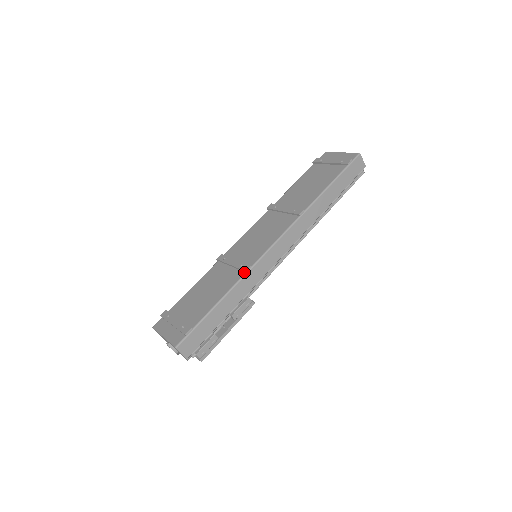
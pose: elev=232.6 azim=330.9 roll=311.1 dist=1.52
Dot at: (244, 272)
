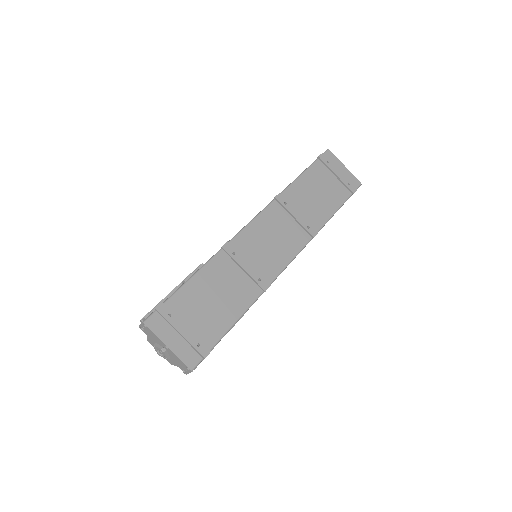
Dot at: (262, 290)
